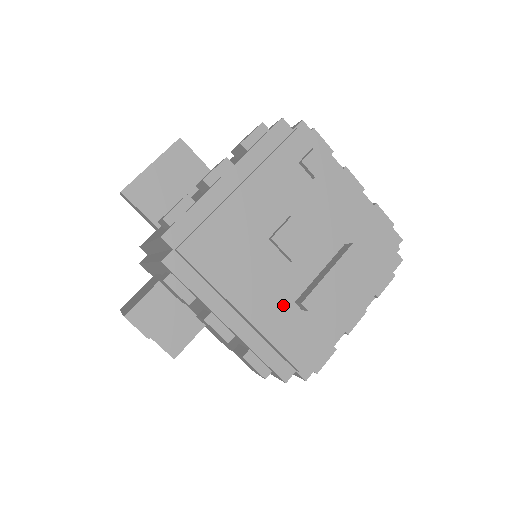
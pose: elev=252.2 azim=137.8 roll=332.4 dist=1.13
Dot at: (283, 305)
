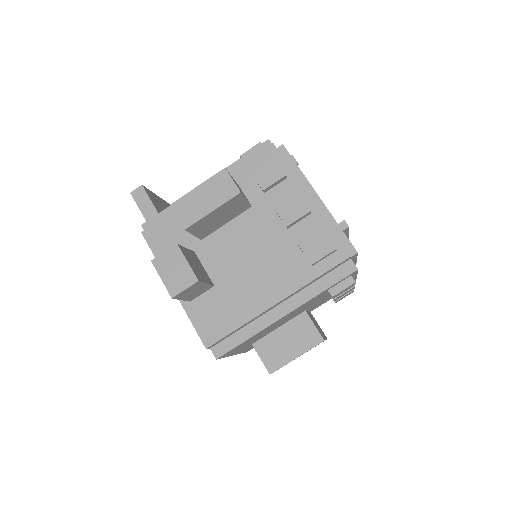
Dot at: occluded
